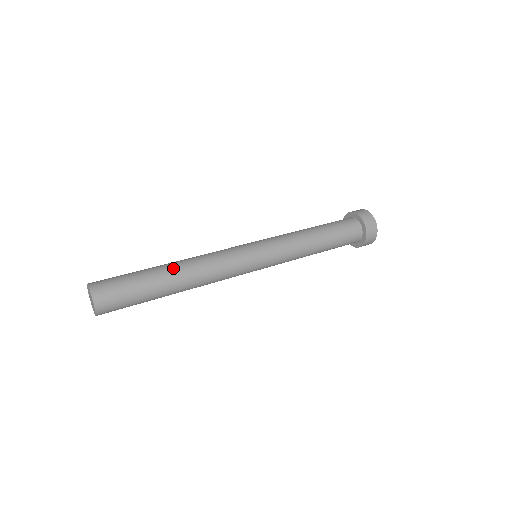
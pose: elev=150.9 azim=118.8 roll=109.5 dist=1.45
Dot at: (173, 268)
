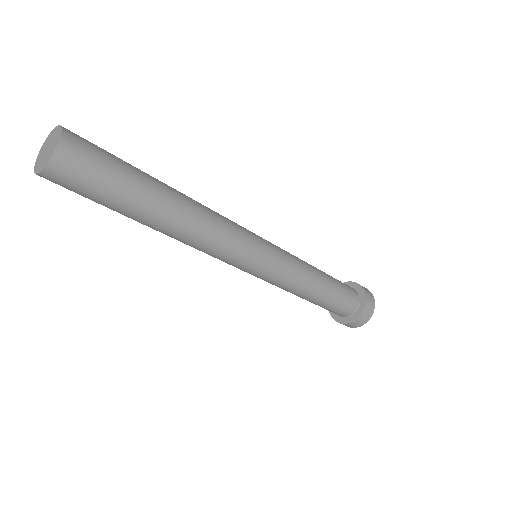
Dot at: (175, 190)
